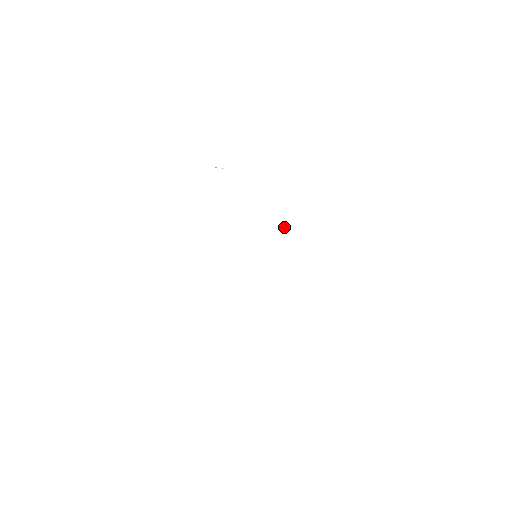
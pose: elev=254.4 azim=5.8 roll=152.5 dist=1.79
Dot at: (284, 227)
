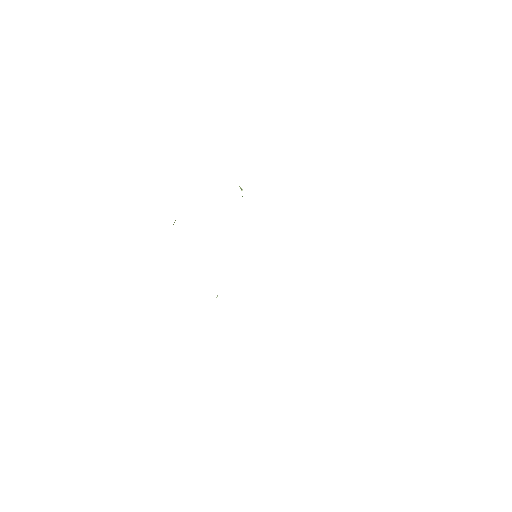
Dot at: occluded
